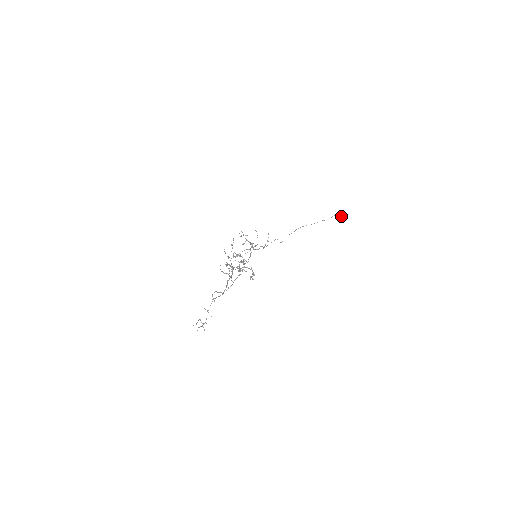
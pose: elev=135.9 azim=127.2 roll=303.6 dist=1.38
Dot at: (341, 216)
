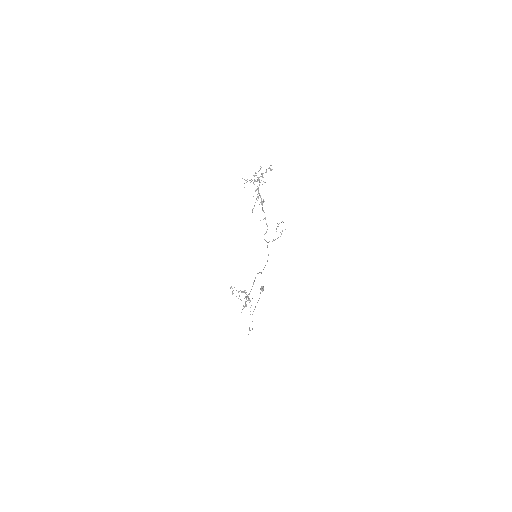
Dot at: (263, 290)
